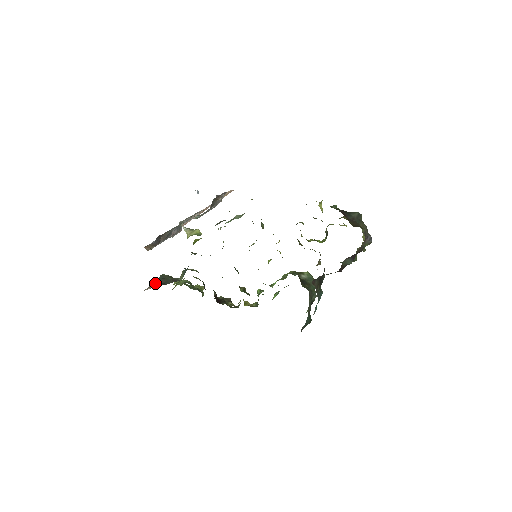
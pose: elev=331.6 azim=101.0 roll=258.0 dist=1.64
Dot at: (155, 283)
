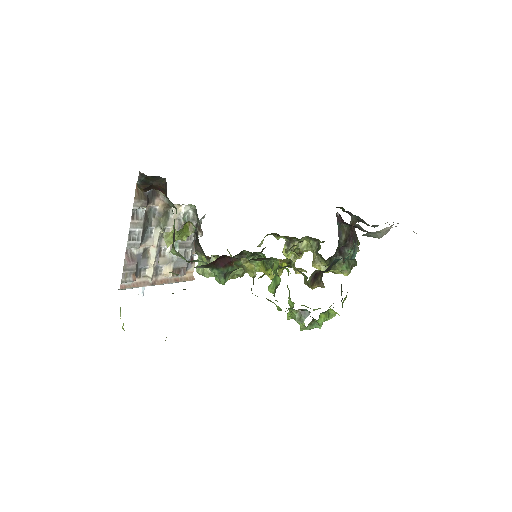
Dot at: occluded
